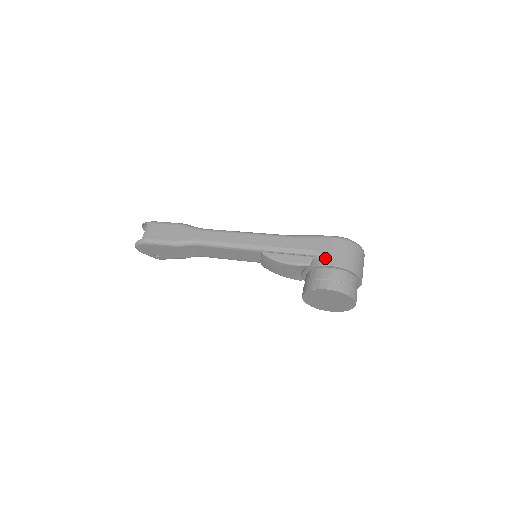
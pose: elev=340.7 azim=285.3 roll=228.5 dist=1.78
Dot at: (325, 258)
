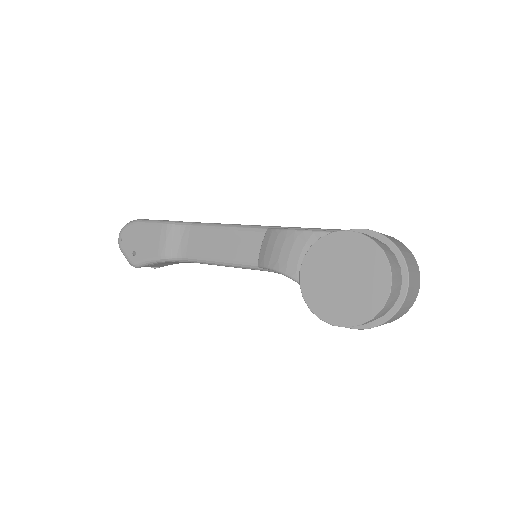
Dot at: occluded
